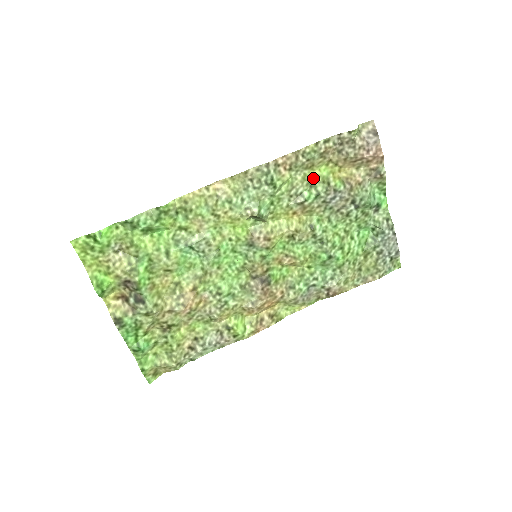
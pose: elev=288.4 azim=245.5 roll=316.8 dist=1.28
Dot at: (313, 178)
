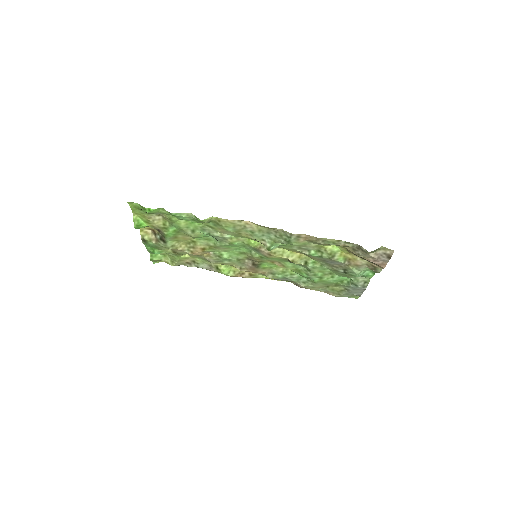
Dot at: (324, 249)
